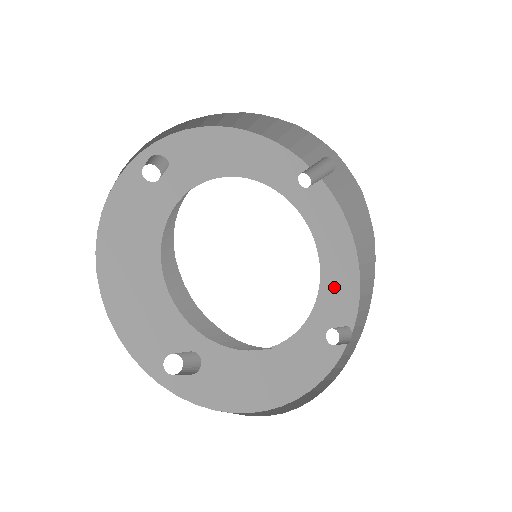
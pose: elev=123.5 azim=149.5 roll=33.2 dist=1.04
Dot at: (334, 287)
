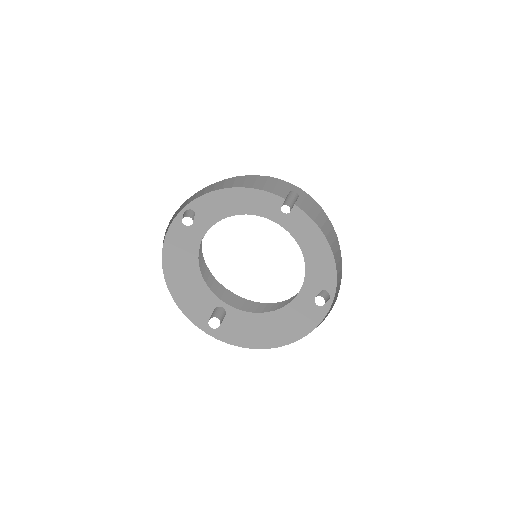
Dot at: (316, 271)
